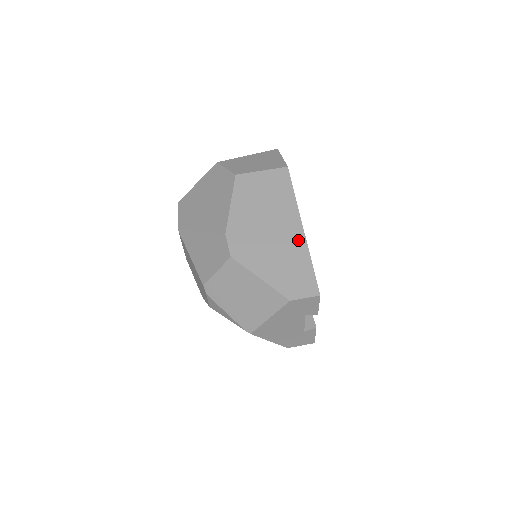
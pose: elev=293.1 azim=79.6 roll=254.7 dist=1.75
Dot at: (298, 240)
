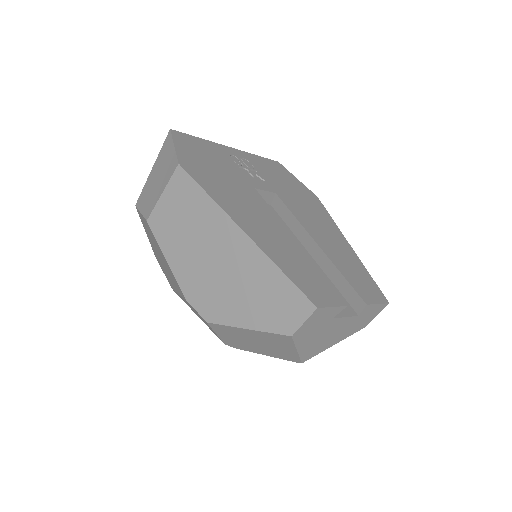
Dot at: (249, 252)
